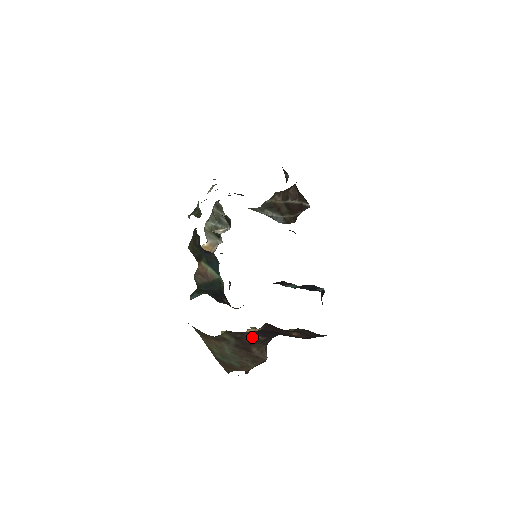
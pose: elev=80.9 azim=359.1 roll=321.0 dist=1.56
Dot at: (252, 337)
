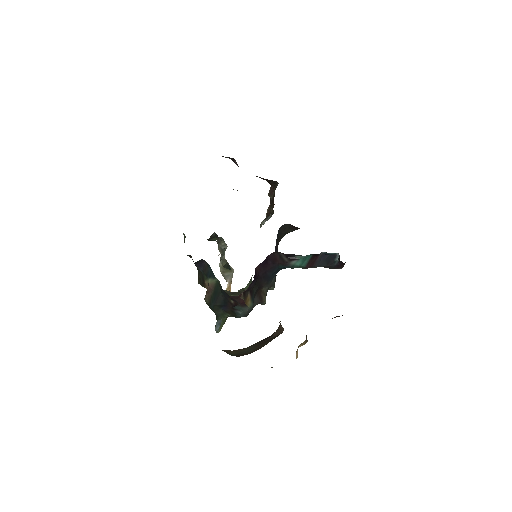
Dot at: occluded
